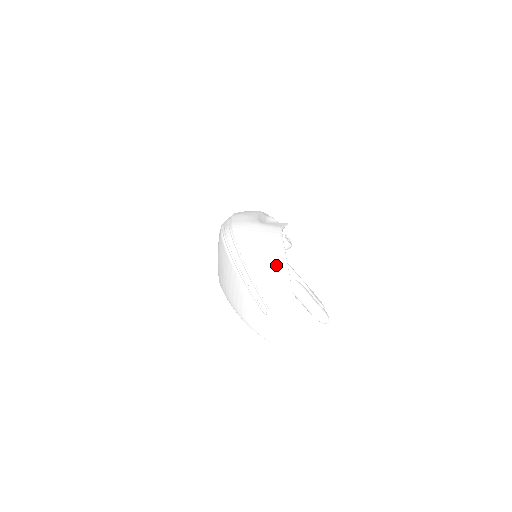
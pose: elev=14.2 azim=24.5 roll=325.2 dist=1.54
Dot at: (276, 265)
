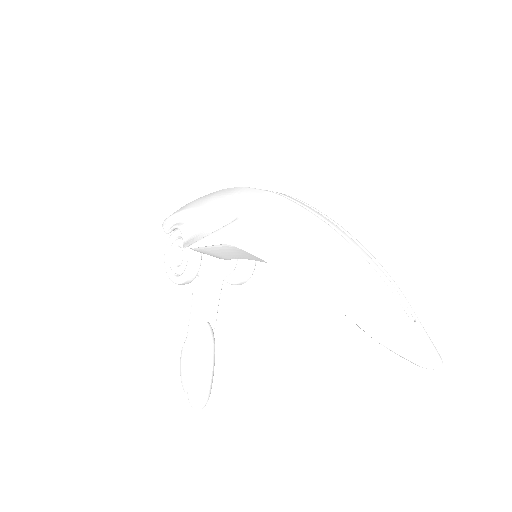
Dot at: occluded
